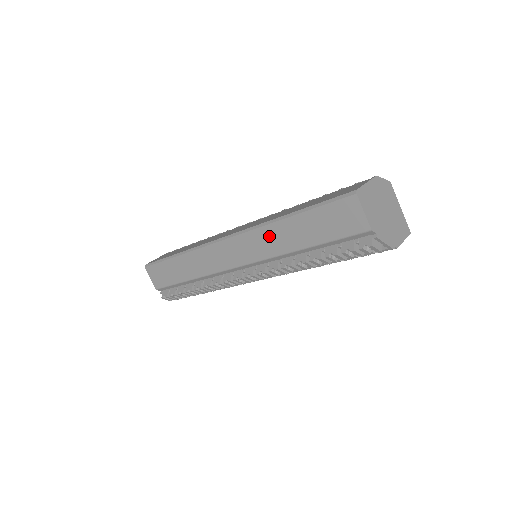
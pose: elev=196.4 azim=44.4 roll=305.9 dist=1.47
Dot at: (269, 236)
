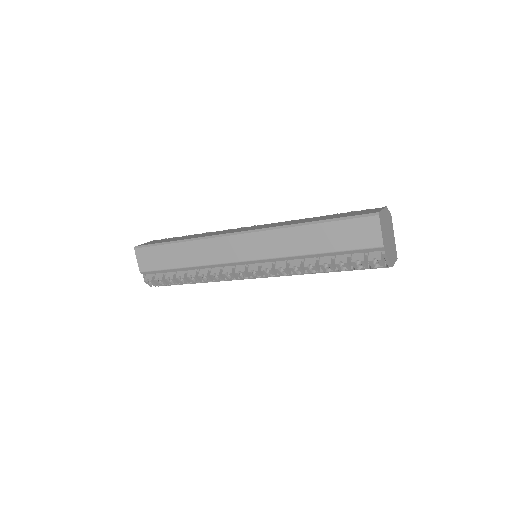
Dot at: (286, 238)
